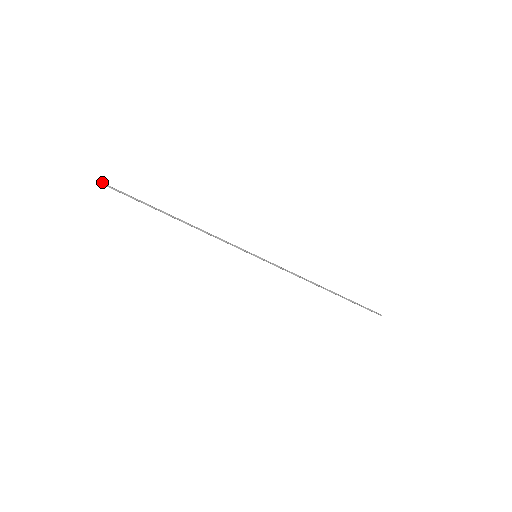
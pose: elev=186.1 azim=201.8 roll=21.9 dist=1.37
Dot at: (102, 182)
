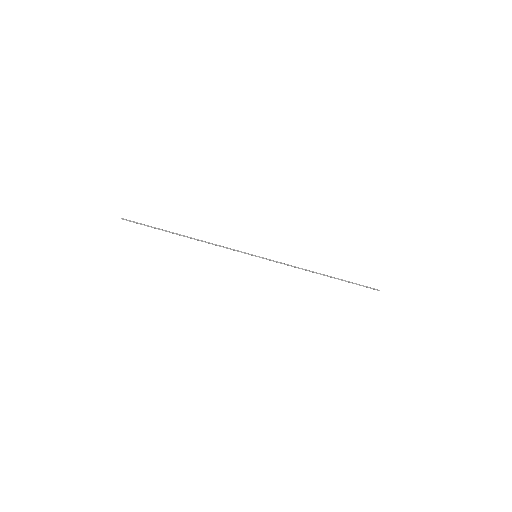
Dot at: (123, 218)
